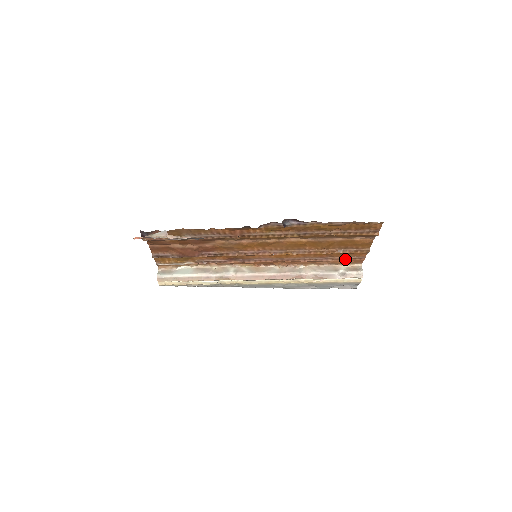
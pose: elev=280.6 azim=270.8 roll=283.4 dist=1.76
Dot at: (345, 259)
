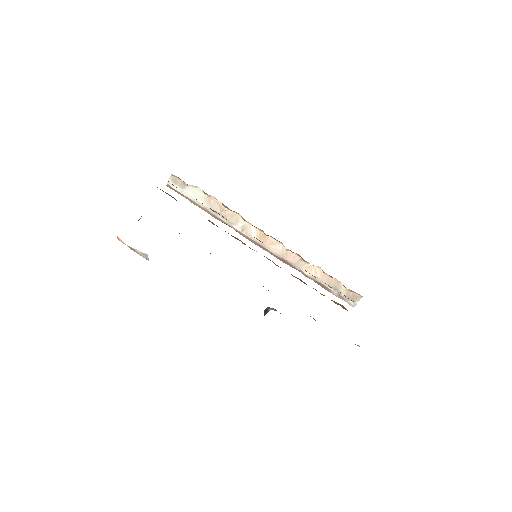
Dot at: (344, 295)
